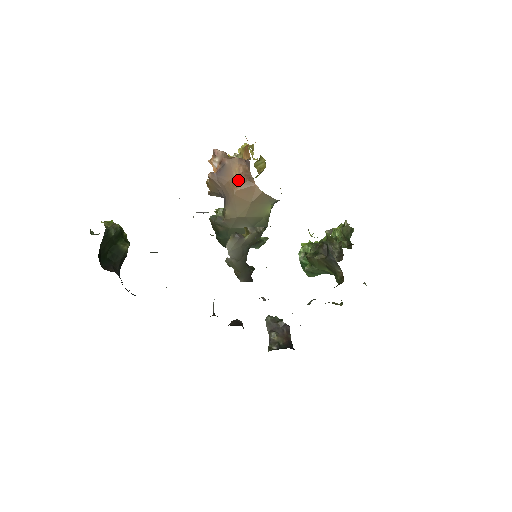
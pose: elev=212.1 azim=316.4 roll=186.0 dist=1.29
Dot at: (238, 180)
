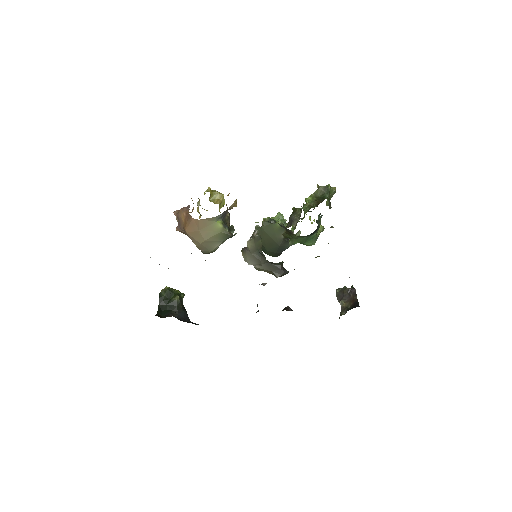
Dot at: (185, 223)
